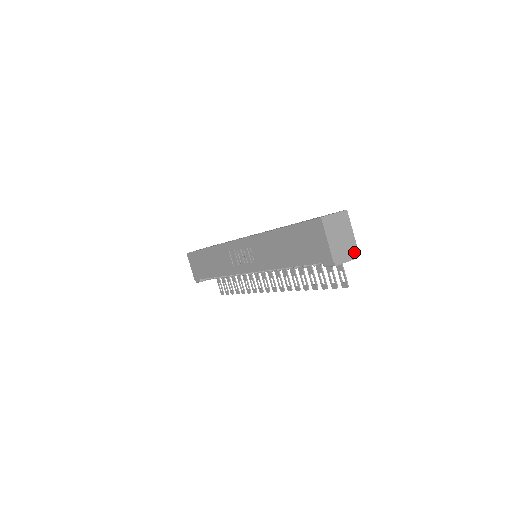
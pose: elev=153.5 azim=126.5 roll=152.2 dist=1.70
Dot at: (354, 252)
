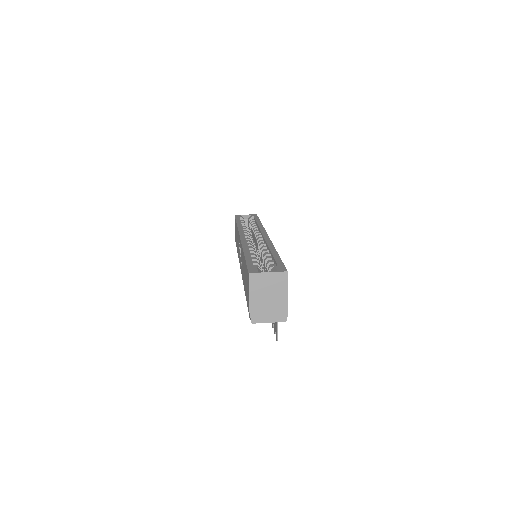
Dot at: (281, 315)
